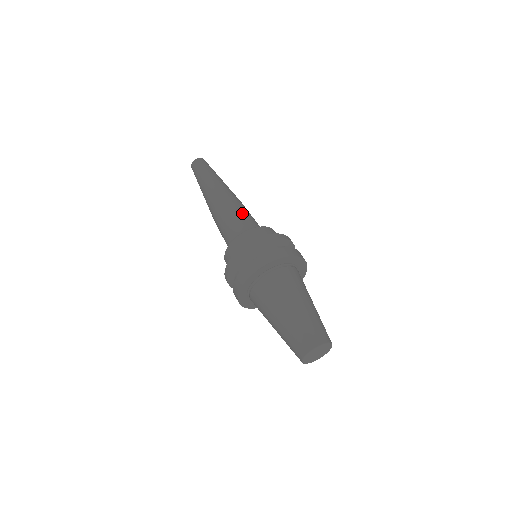
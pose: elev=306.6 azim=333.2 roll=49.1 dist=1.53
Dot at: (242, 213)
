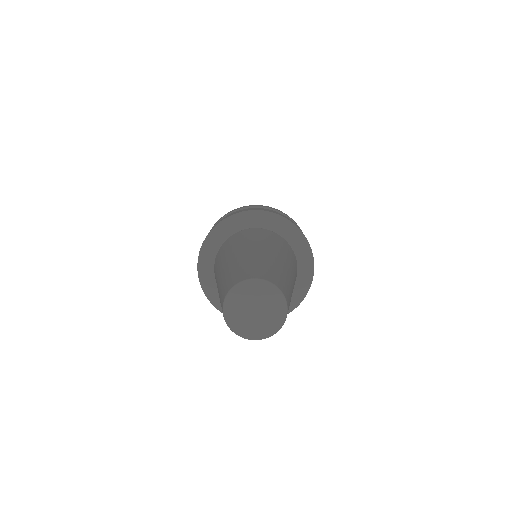
Dot at: occluded
